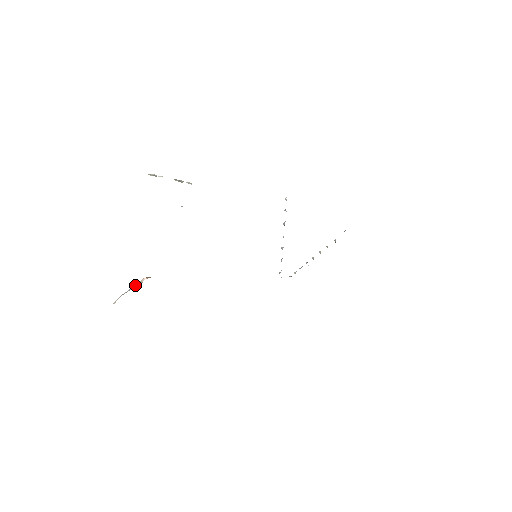
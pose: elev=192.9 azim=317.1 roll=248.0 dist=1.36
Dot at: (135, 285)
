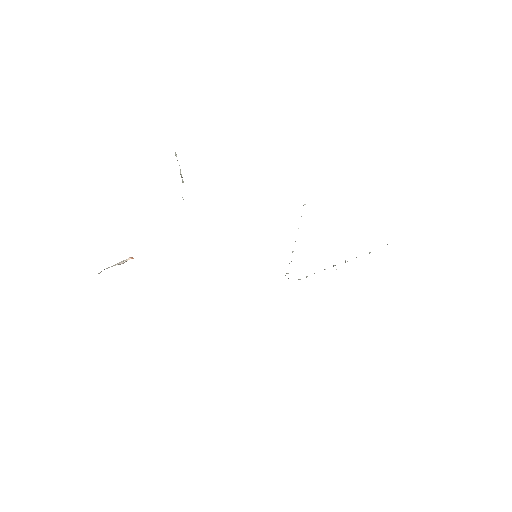
Dot at: (120, 262)
